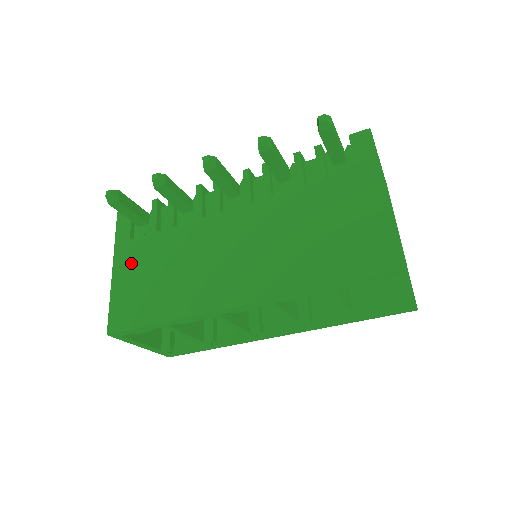
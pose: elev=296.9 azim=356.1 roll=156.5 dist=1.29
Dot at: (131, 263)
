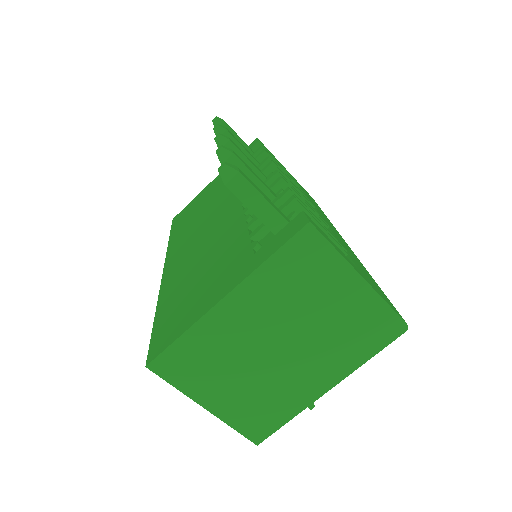
Dot at: (214, 184)
